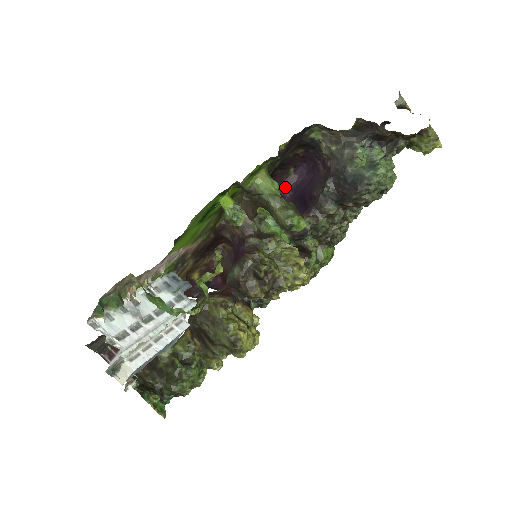
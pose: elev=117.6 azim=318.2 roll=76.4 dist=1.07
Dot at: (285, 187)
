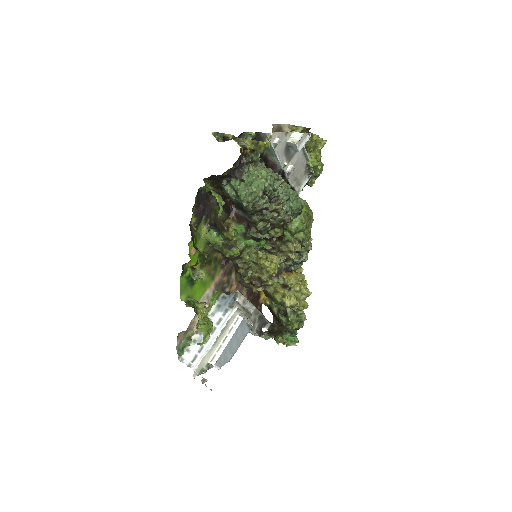
Dot at: occluded
